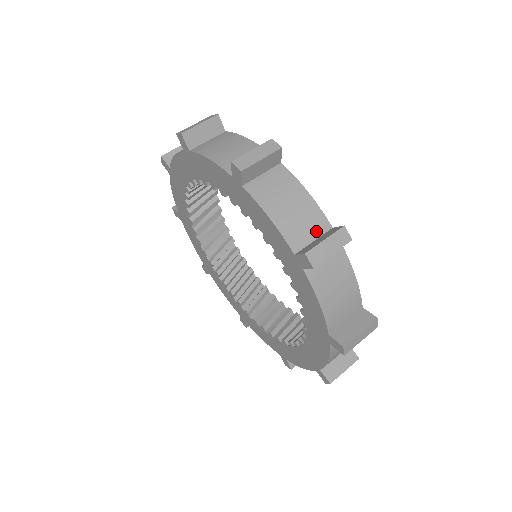
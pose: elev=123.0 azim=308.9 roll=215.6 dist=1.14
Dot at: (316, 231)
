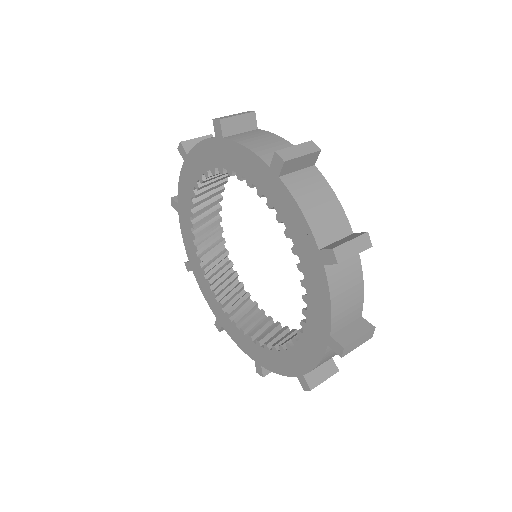
Dot at: (339, 233)
